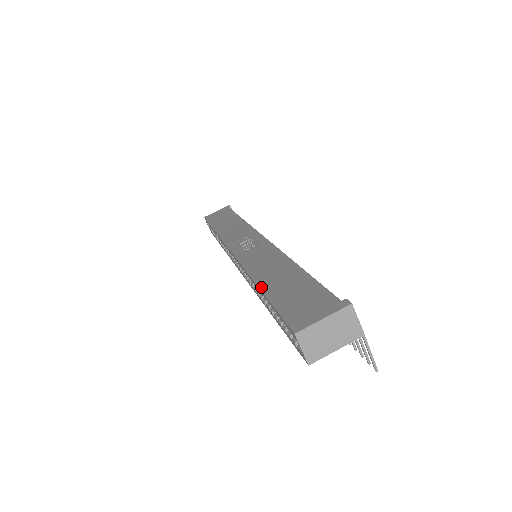
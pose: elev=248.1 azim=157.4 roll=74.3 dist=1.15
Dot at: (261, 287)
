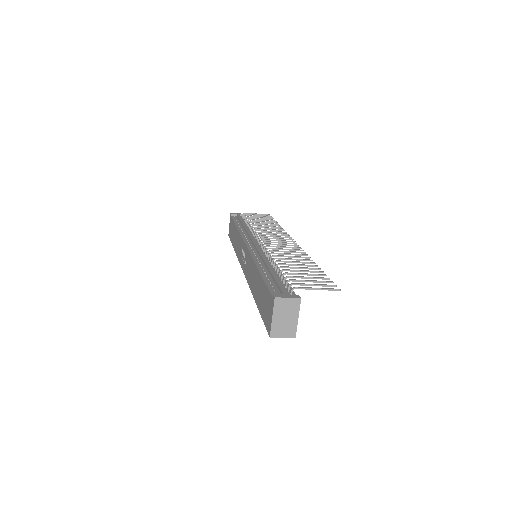
Dot at: (255, 302)
